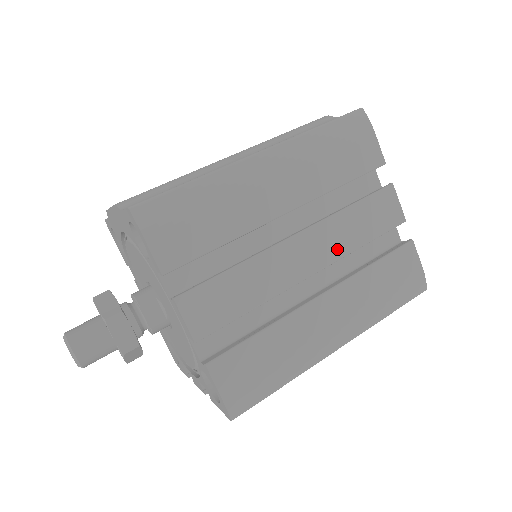
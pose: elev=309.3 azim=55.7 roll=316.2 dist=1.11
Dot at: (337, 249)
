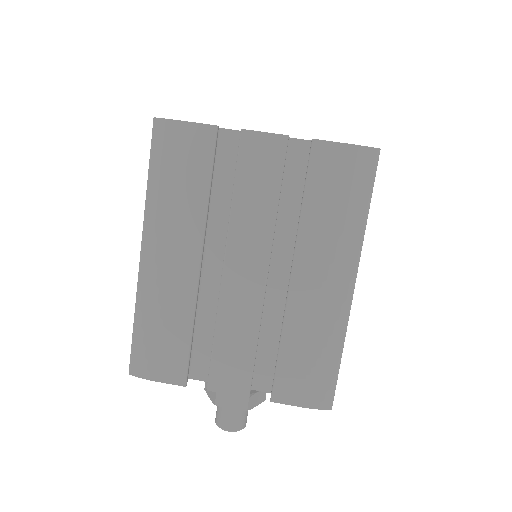
Dot at: (262, 234)
